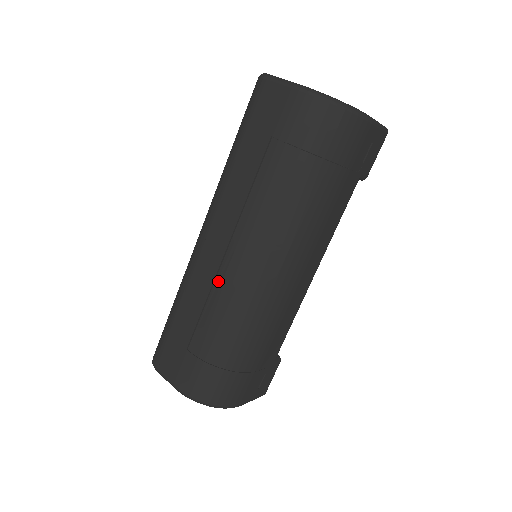
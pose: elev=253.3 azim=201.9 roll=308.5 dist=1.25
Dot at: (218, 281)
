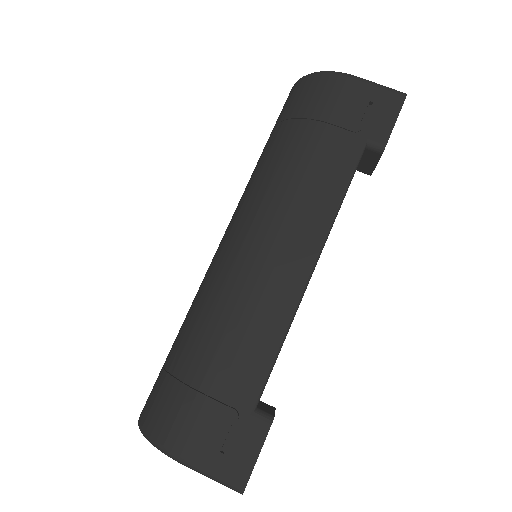
Dot at: occluded
